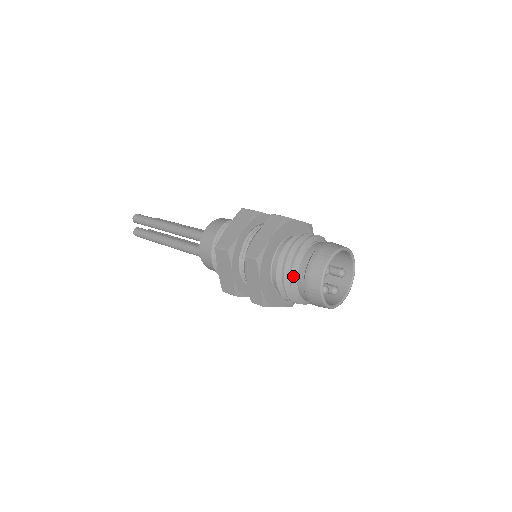
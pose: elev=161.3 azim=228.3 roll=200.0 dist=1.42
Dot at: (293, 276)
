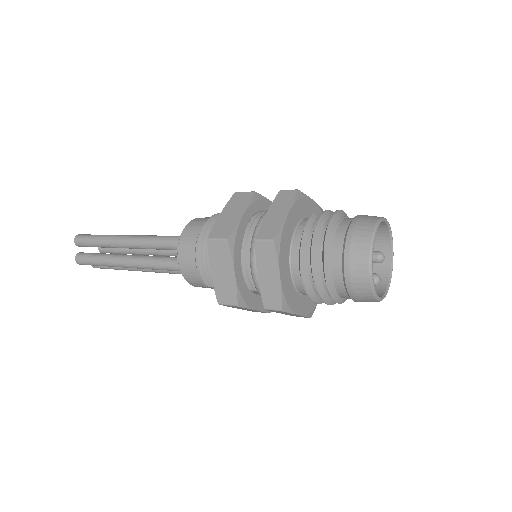
Dot at: (326, 258)
